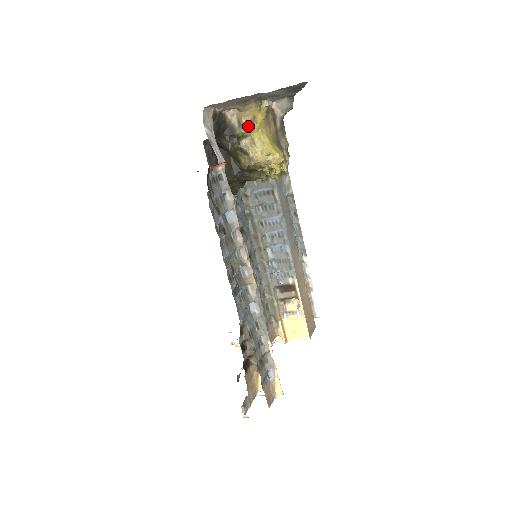
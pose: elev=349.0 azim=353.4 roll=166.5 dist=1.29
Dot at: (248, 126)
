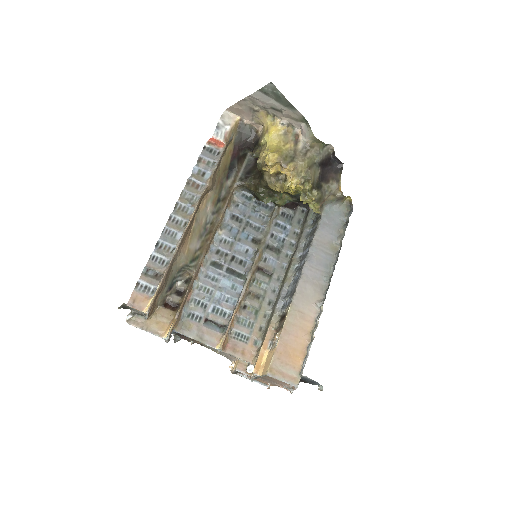
Dot at: (264, 135)
